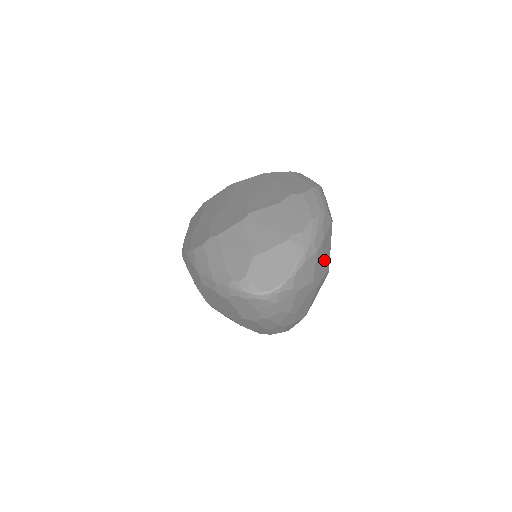
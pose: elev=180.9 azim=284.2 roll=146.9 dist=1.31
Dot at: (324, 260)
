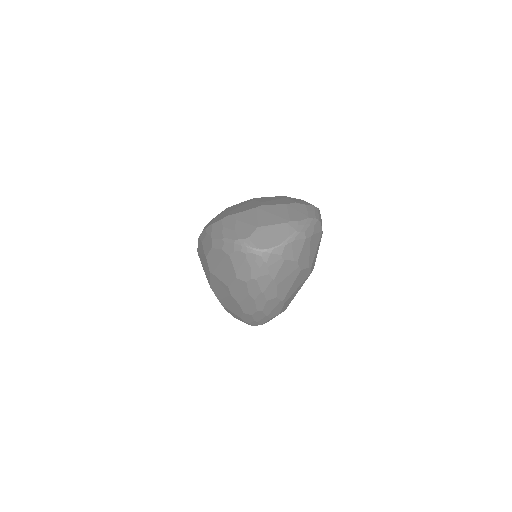
Dot at: (309, 253)
